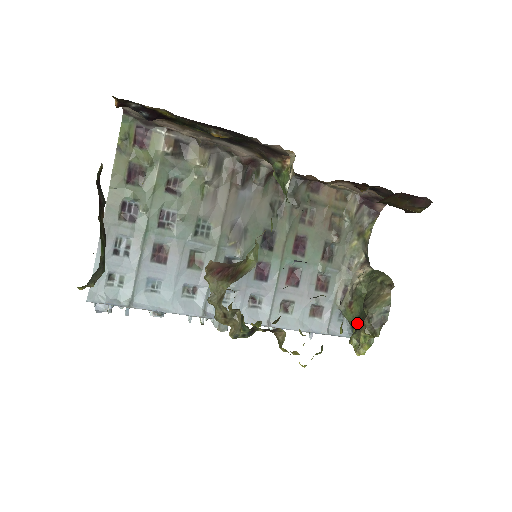
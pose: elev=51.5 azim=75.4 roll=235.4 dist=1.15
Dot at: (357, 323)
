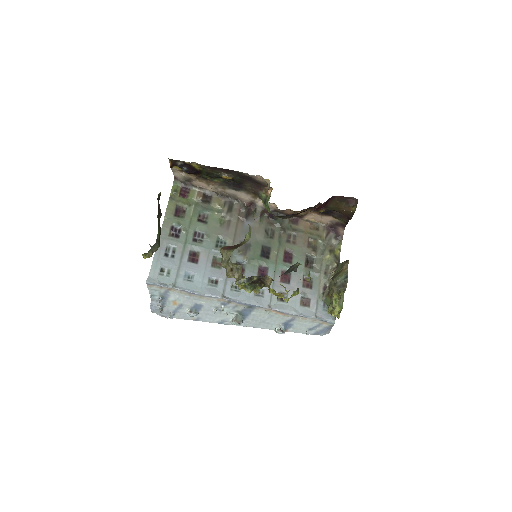
Dot at: occluded
